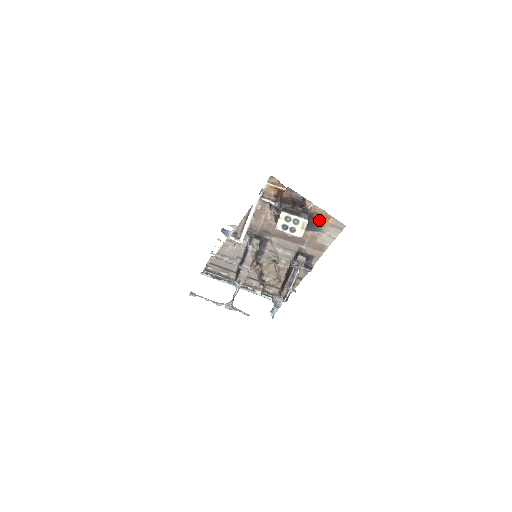
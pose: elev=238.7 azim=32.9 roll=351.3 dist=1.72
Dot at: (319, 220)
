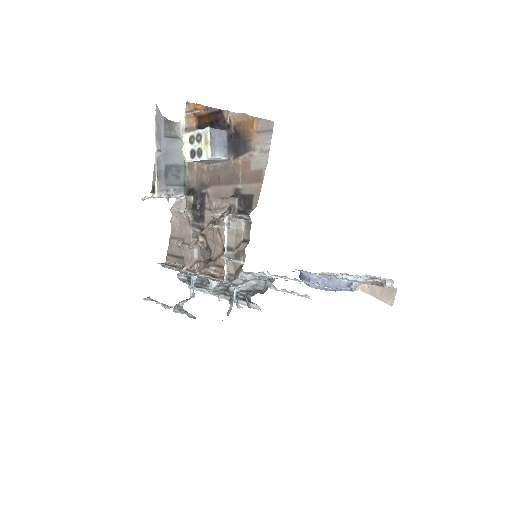
Dot at: (244, 133)
